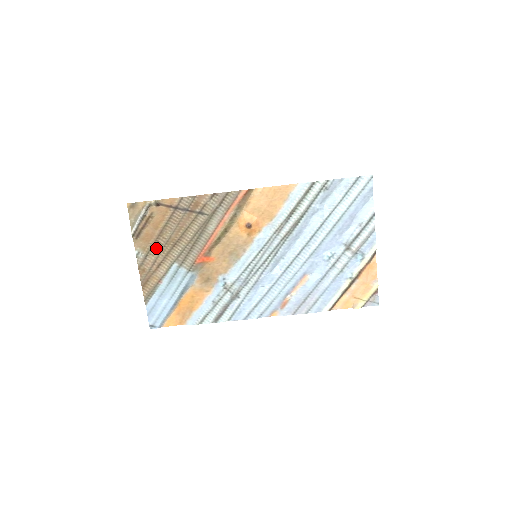
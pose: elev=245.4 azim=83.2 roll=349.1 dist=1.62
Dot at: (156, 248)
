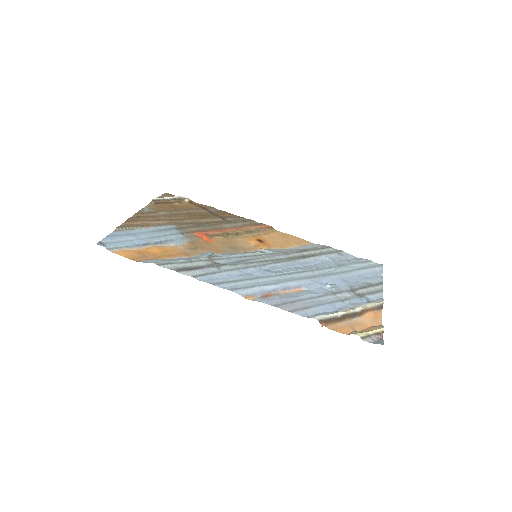
Dot at: (165, 214)
